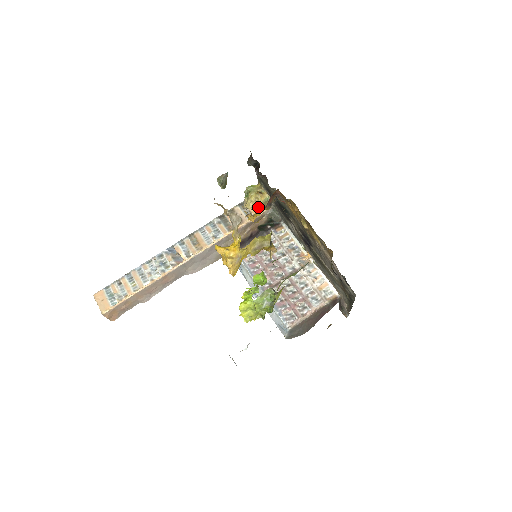
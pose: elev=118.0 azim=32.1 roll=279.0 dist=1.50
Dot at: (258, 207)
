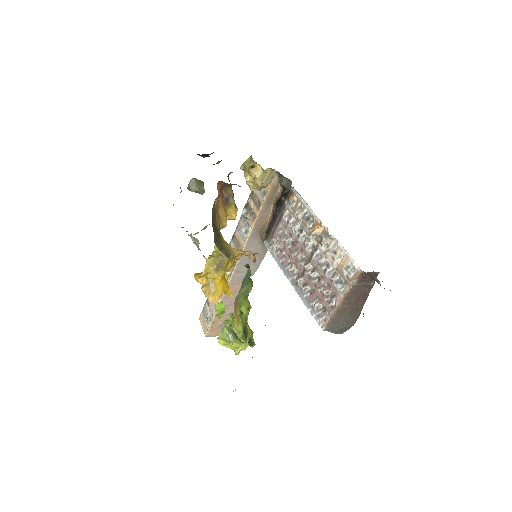
Dot at: (257, 185)
